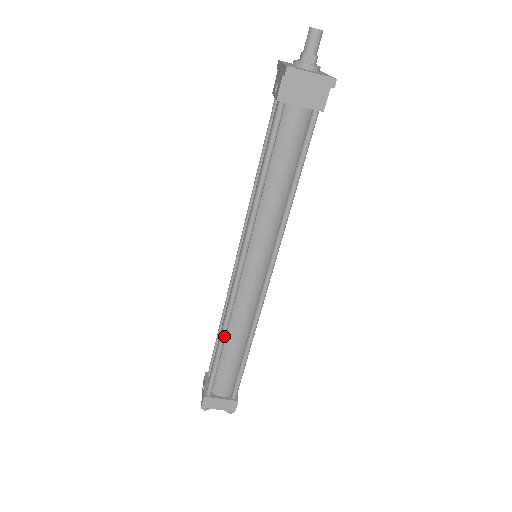
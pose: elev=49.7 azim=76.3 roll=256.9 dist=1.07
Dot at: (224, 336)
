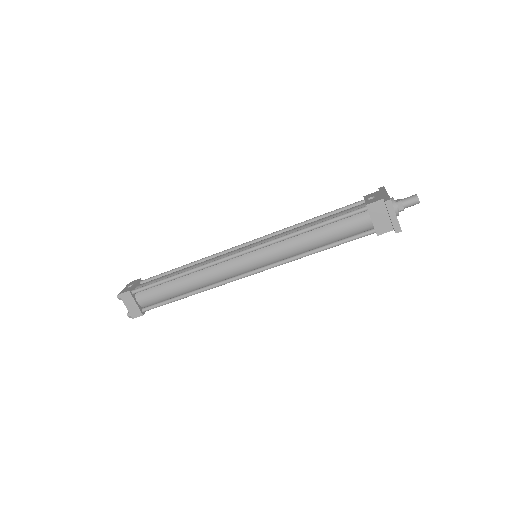
Dot at: (187, 274)
